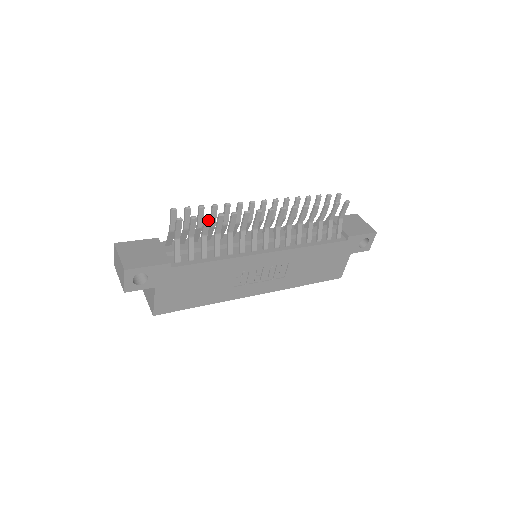
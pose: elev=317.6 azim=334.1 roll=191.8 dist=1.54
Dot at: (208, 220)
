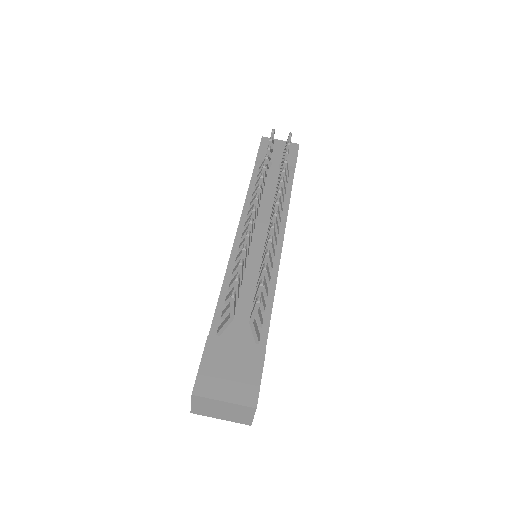
Dot at: (265, 270)
